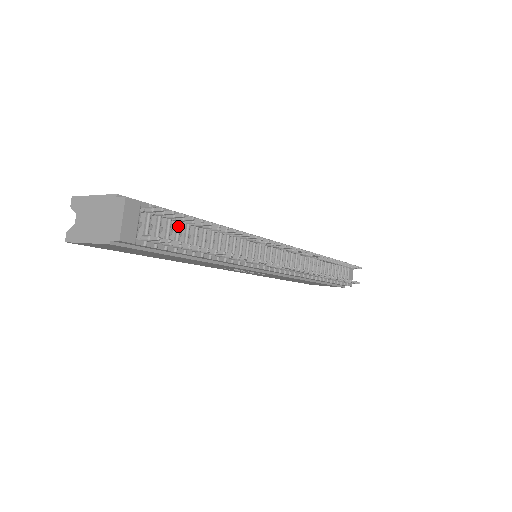
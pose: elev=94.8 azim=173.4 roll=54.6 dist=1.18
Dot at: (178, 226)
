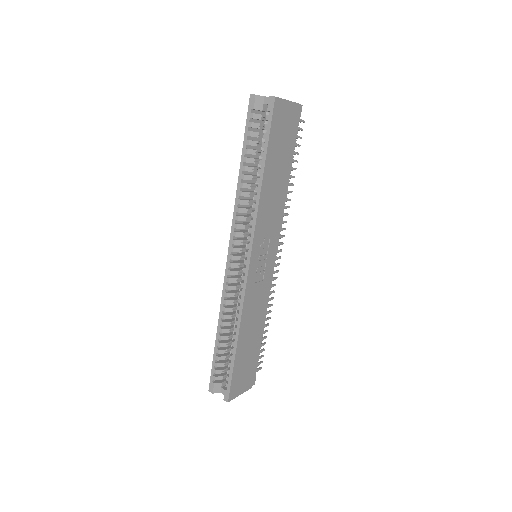
Dot at: occluded
